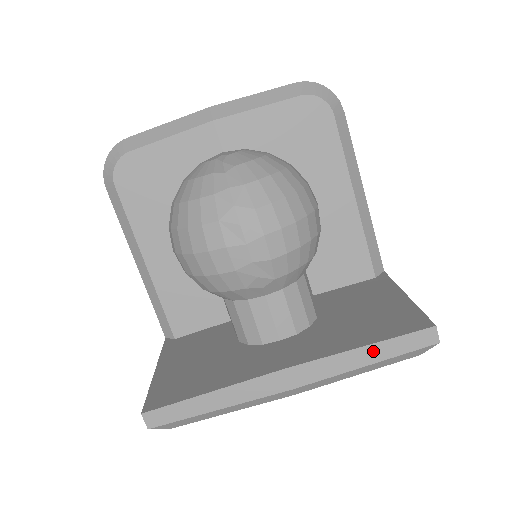
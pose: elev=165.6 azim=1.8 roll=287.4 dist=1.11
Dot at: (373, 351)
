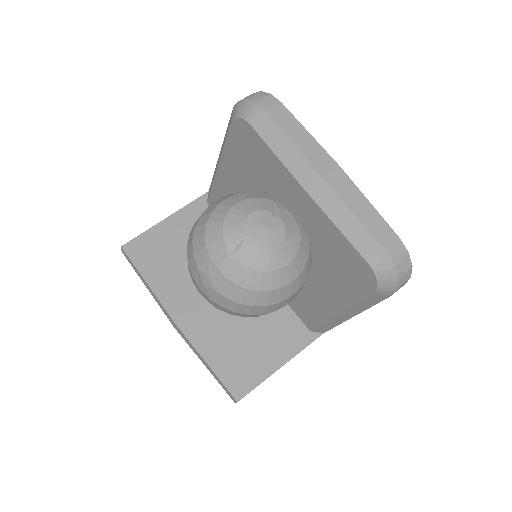
Dot at: (209, 368)
